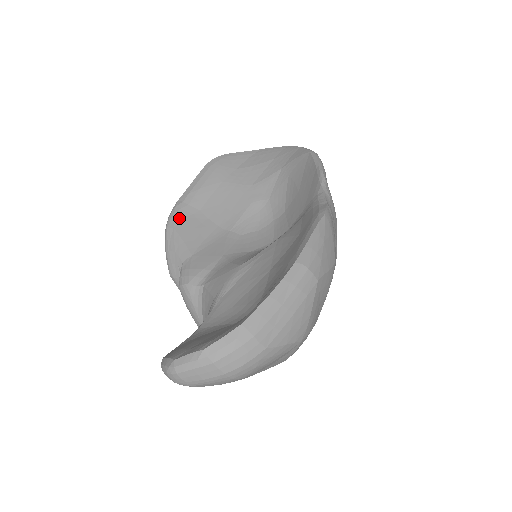
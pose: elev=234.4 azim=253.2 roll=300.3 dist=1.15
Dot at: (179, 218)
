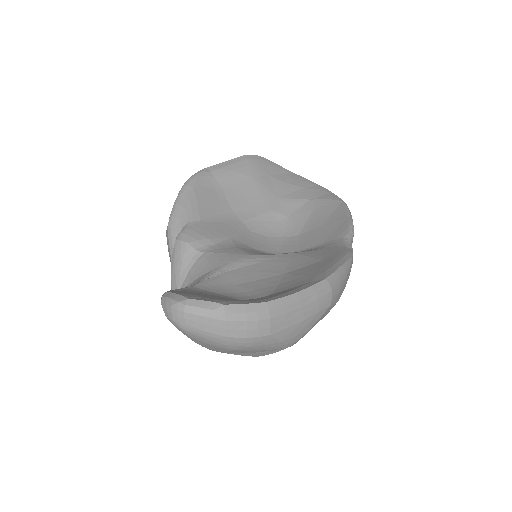
Dot at: (202, 183)
